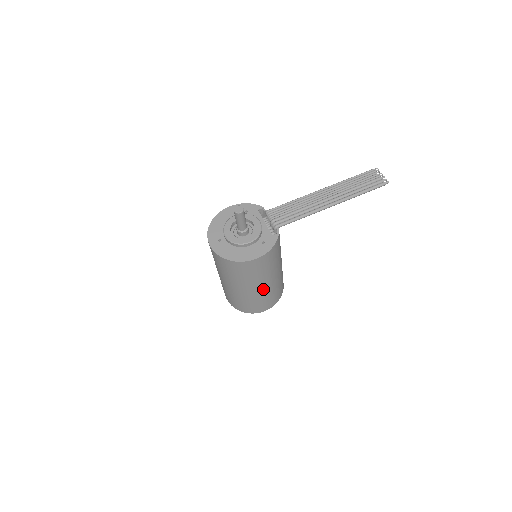
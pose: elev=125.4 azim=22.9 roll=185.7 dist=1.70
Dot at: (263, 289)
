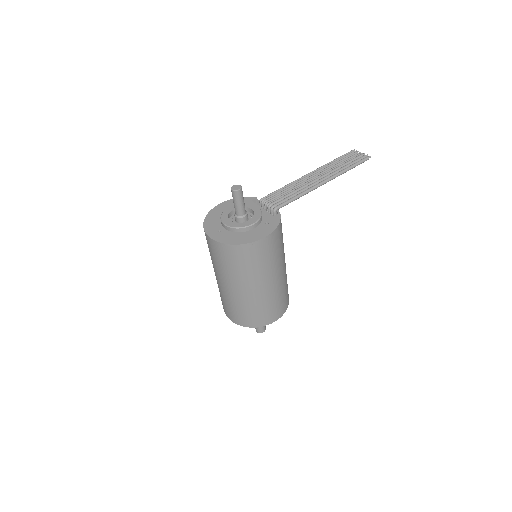
Dot at: (273, 286)
